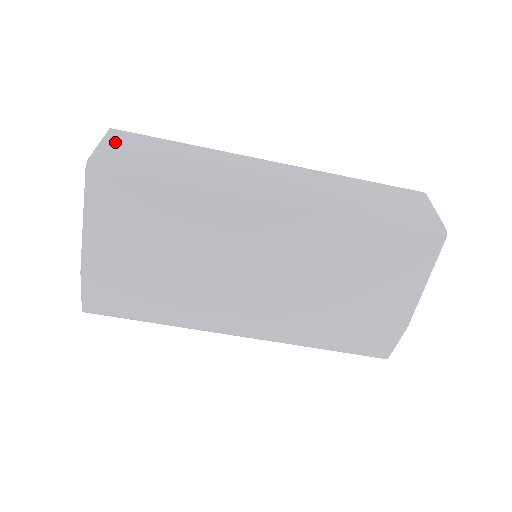
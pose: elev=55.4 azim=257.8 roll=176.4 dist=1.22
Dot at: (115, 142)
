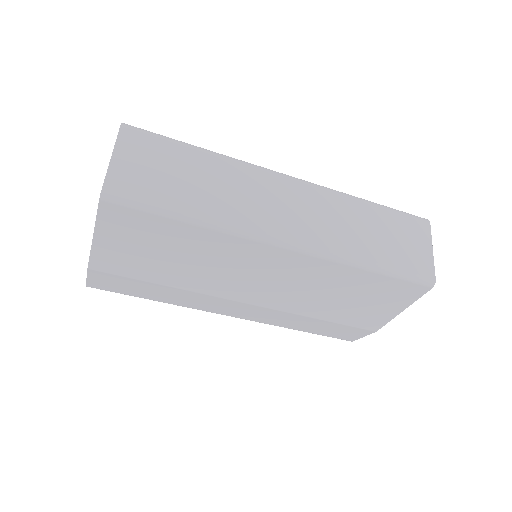
Dot at: (128, 153)
